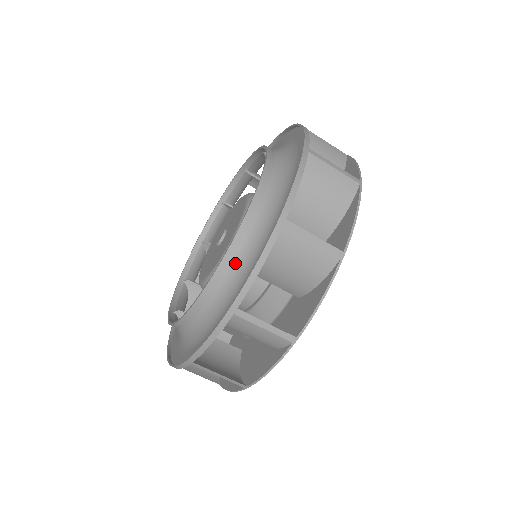
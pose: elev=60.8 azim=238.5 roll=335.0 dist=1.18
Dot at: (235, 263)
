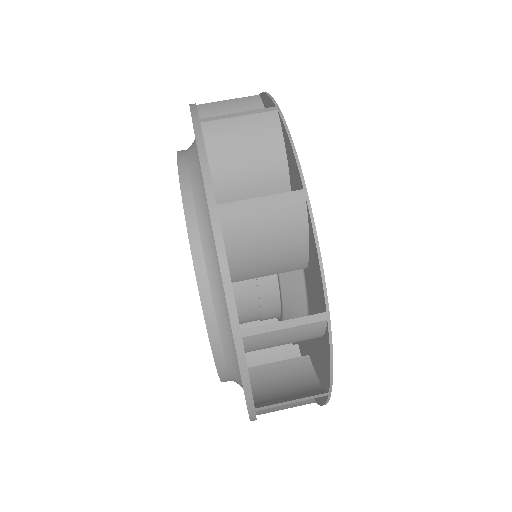
Dot at: occluded
